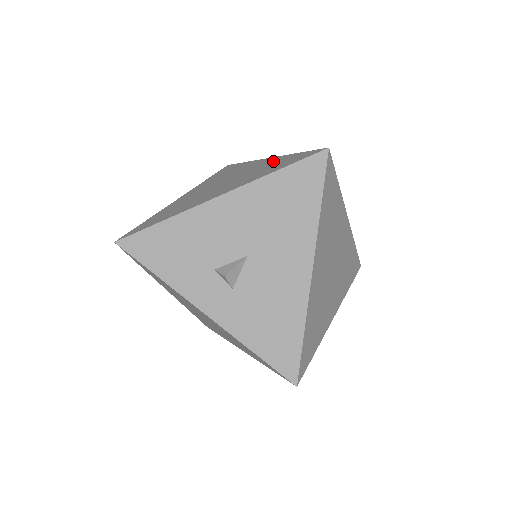
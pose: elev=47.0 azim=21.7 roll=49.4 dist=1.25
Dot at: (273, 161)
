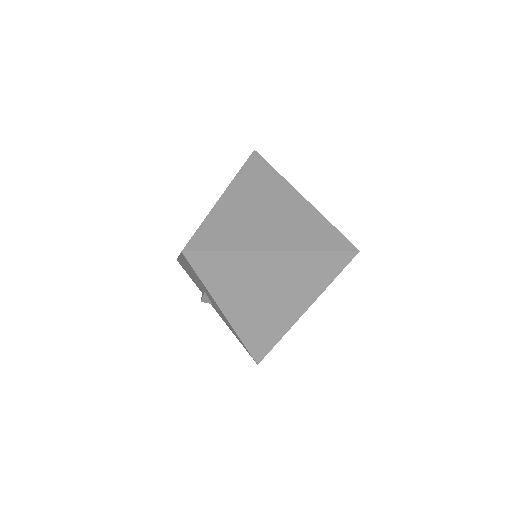
Dot at: occluded
